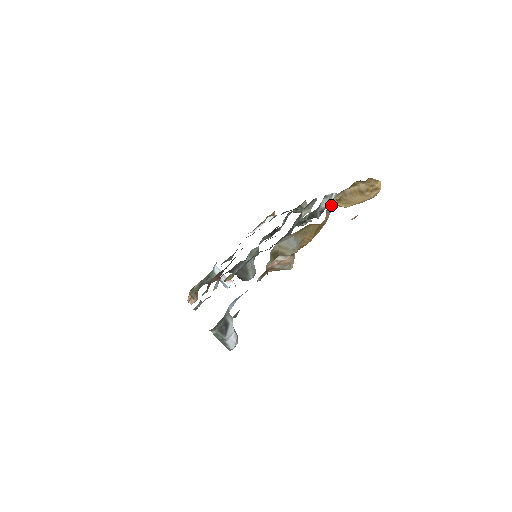
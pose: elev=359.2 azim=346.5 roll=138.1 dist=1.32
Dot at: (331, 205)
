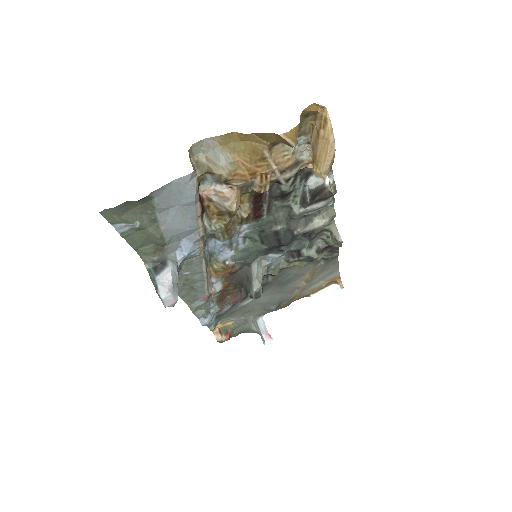
Dot at: (285, 146)
